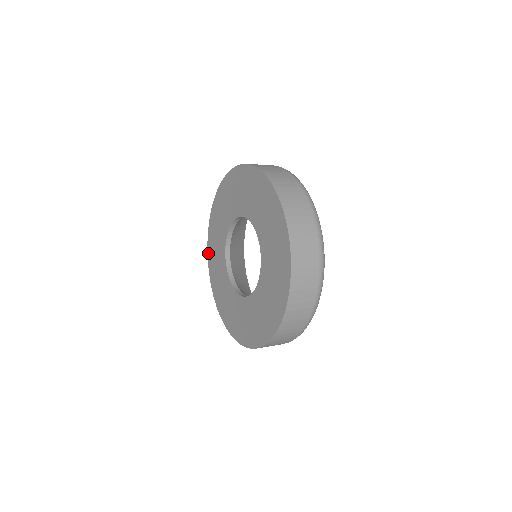
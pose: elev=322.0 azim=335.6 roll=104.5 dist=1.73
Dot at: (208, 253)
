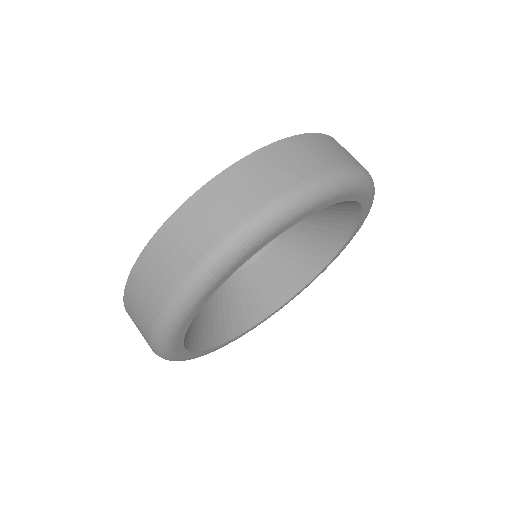
Dot at: occluded
